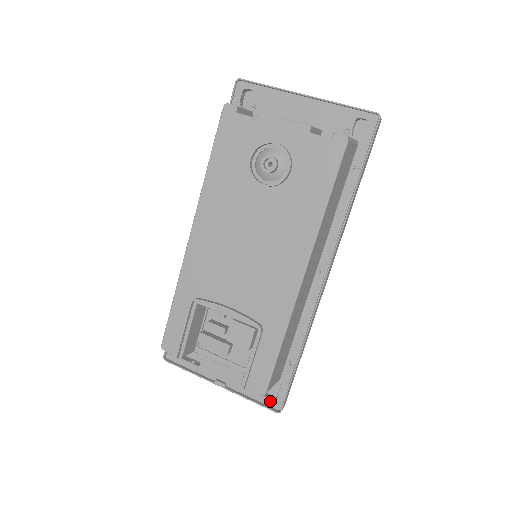
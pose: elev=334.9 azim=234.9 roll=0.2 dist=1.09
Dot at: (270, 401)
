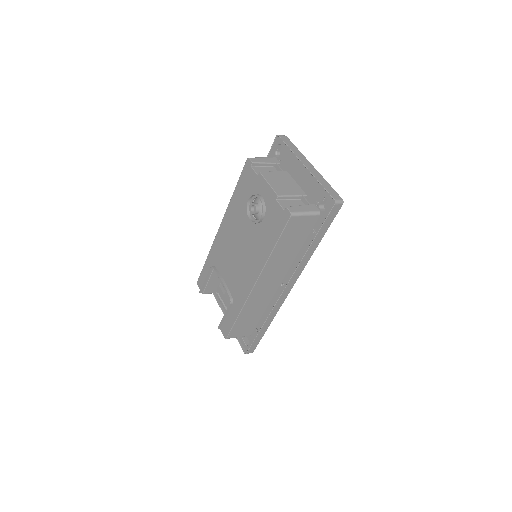
Dot at: (245, 344)
